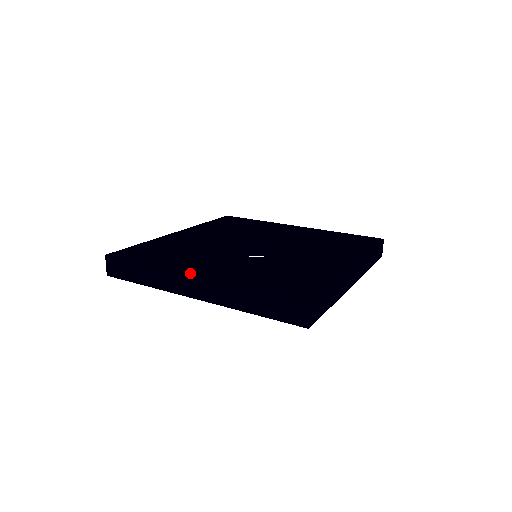
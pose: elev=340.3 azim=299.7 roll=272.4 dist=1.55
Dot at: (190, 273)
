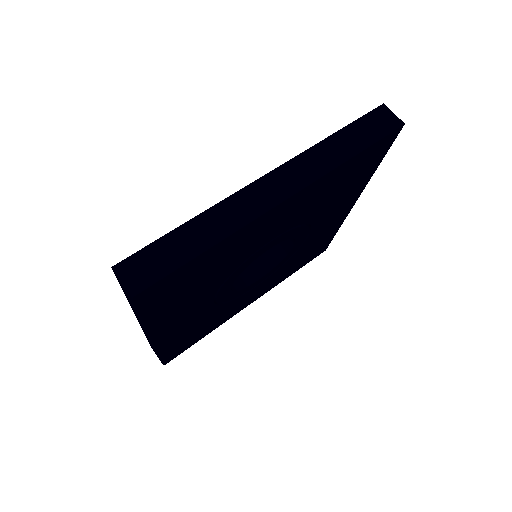
Dot at: occluded
